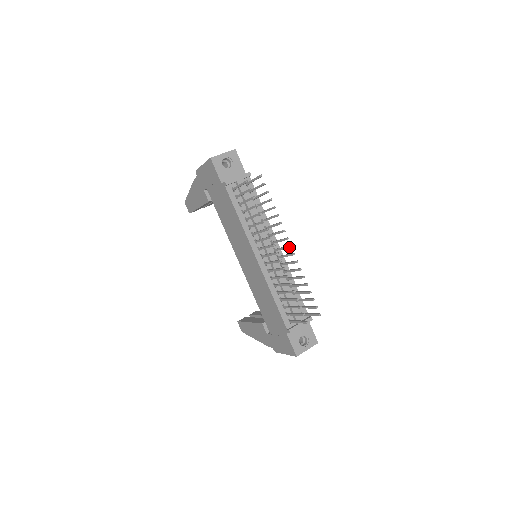
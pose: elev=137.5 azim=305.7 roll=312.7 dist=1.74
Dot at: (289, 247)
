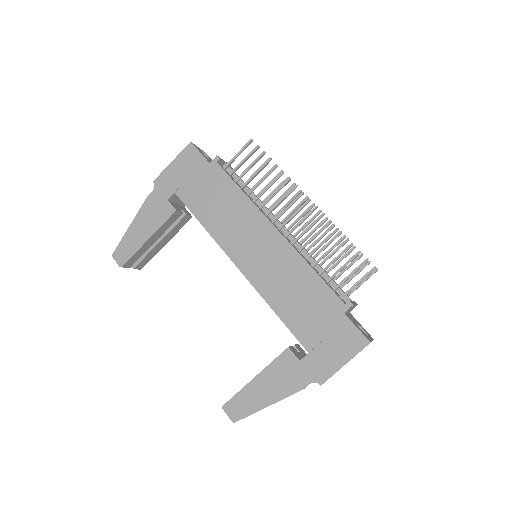
Dot at: (312, 206)
